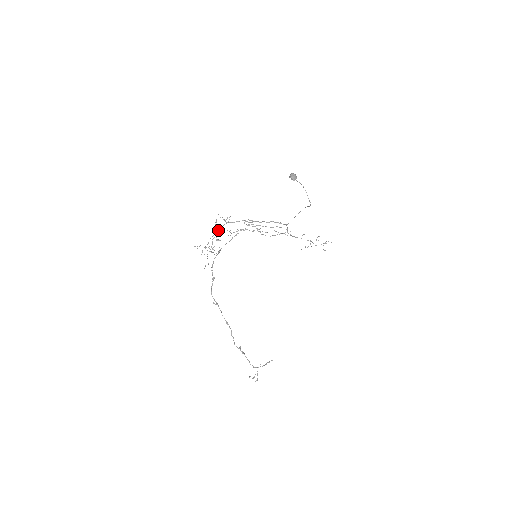
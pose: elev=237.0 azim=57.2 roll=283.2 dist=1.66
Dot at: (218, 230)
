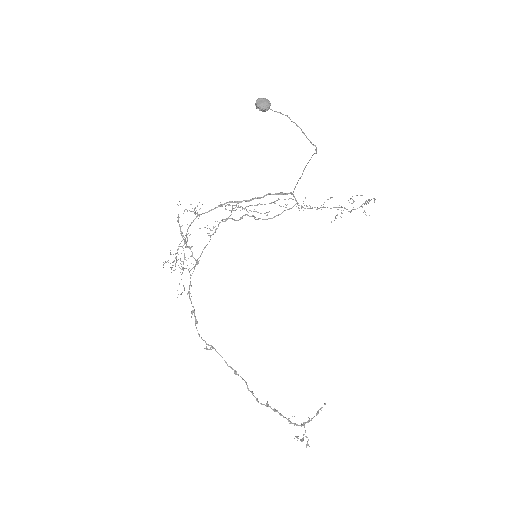
Dot at: occluded
